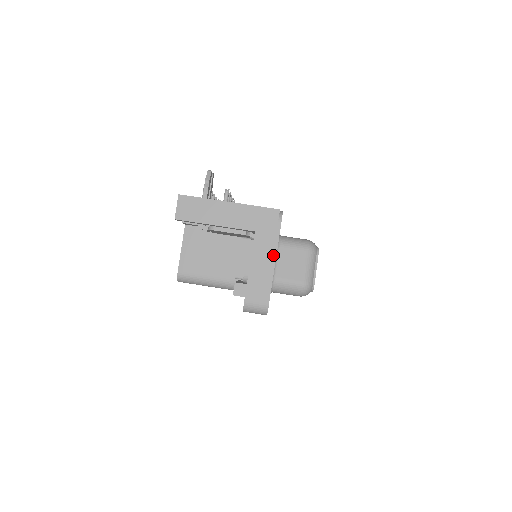
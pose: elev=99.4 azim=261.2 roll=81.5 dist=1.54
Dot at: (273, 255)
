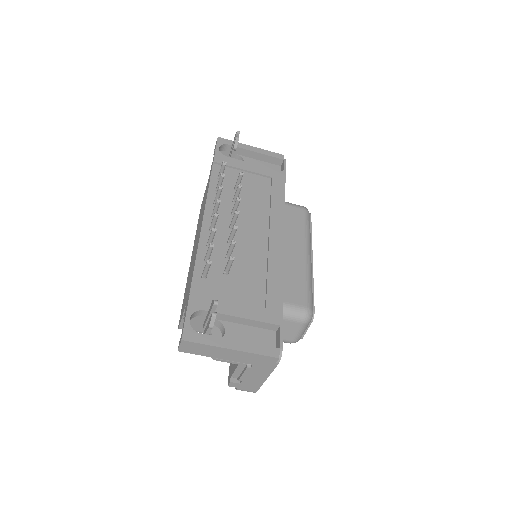
Dot at: (266, 376)
